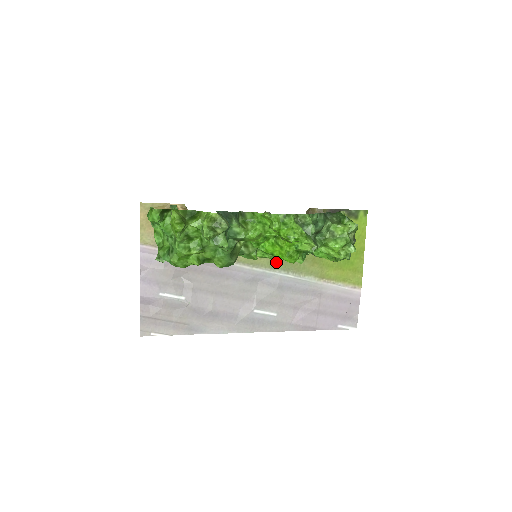
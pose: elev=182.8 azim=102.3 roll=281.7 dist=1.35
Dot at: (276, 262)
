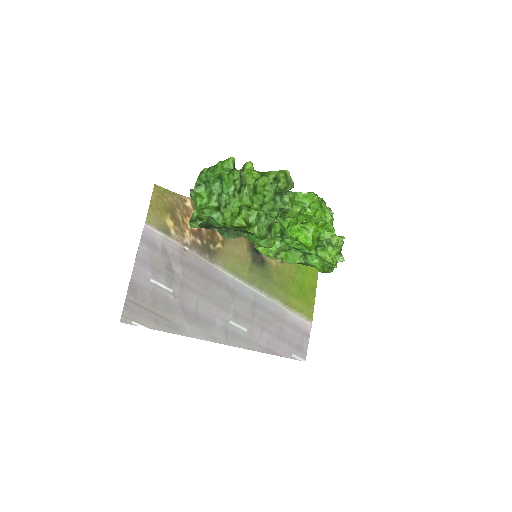
Dot at: (254, 278)
